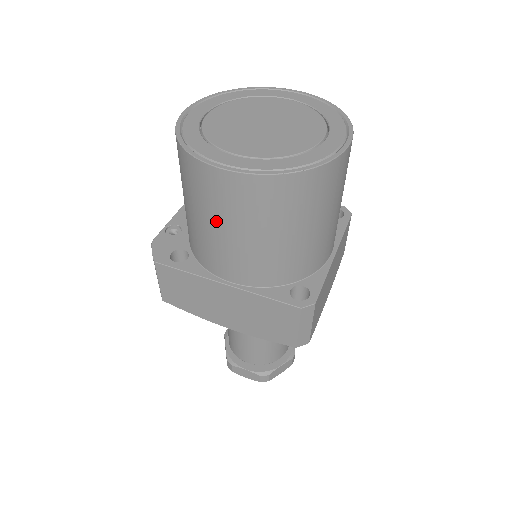
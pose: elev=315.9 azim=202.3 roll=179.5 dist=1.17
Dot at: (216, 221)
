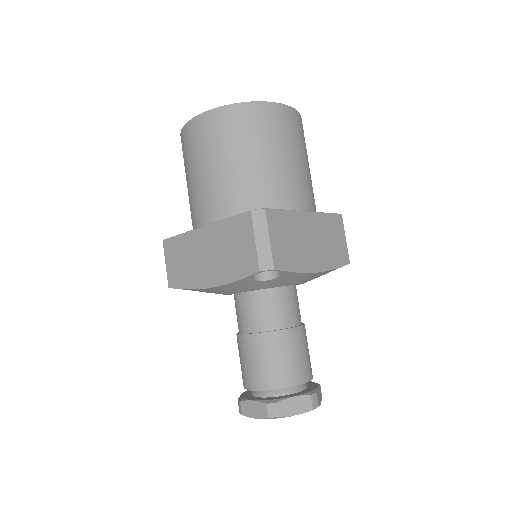
Dot at: (194, 167)
